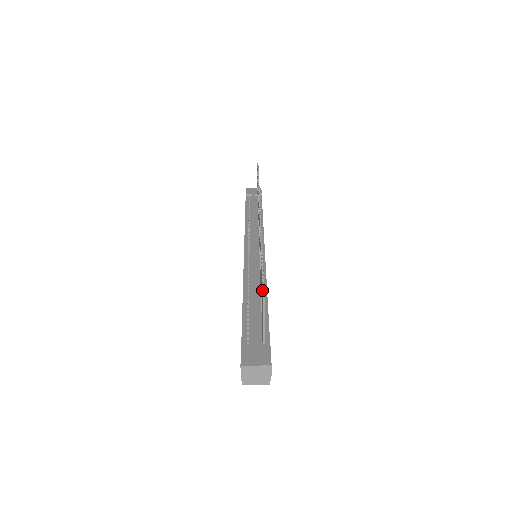
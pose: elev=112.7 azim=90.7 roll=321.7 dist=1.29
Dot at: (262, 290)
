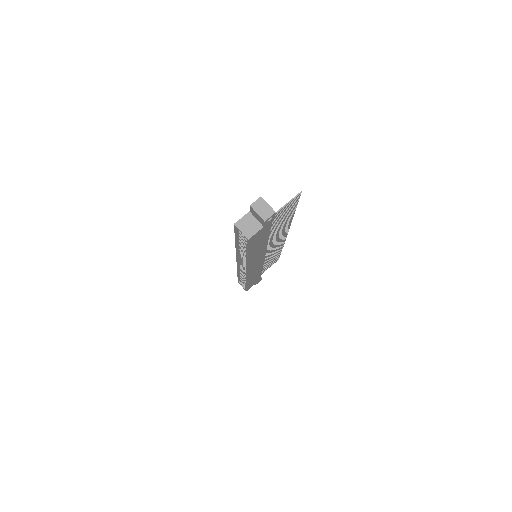
Dot at: (299, 194)
